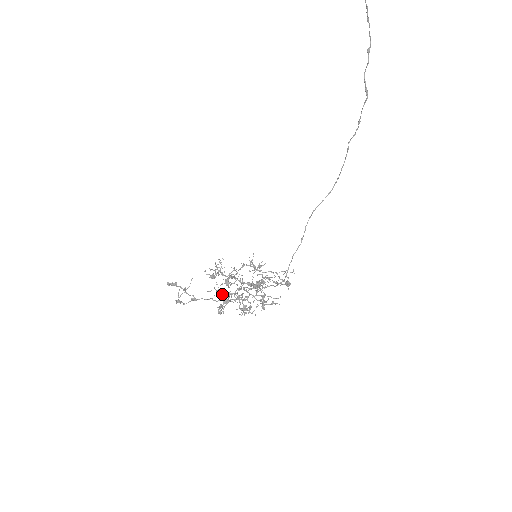
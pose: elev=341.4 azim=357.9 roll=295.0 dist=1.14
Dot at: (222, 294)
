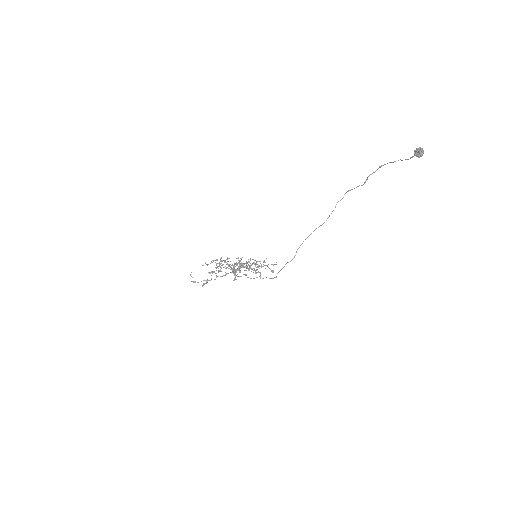
Dot at: occluded
